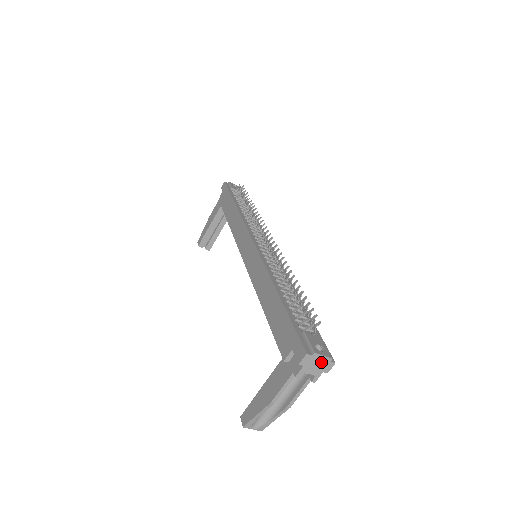
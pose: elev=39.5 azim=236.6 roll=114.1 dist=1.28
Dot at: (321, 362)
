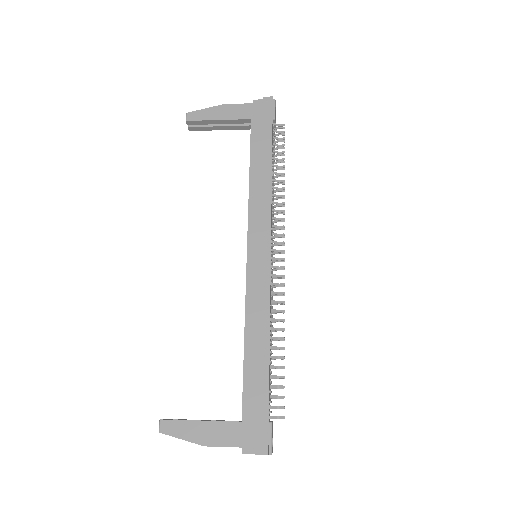
Dot at: occluded
